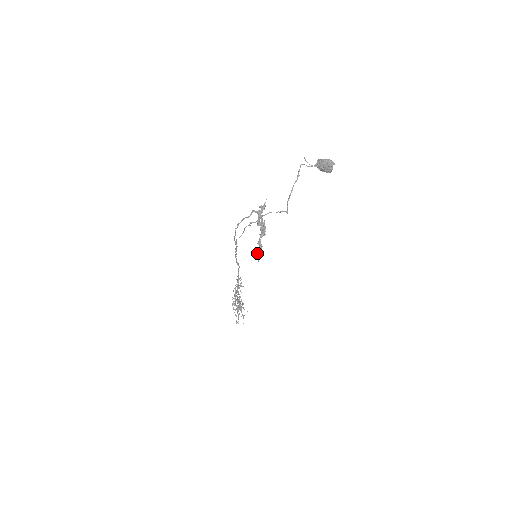
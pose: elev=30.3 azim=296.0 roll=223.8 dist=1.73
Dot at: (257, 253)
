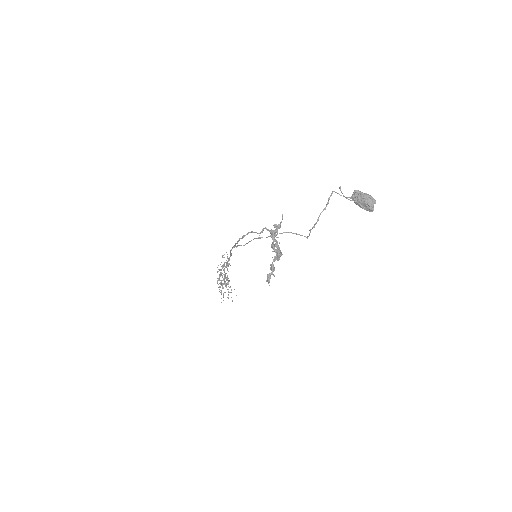
Dot at: (268, 277)
